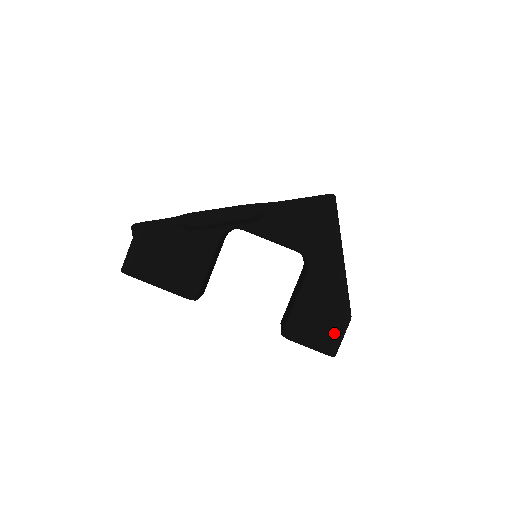
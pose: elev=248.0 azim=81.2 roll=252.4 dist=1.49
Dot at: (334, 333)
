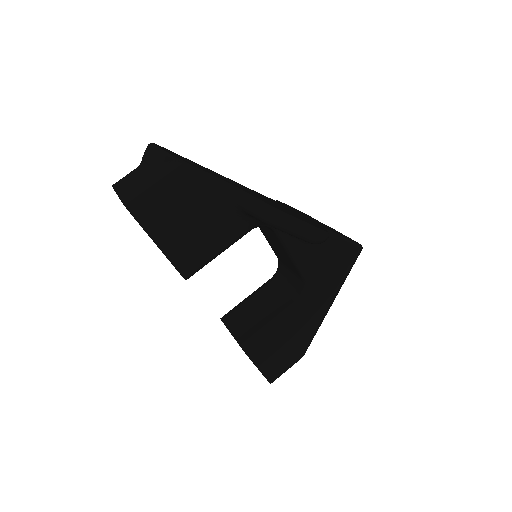
Dot at: (287, 366)
